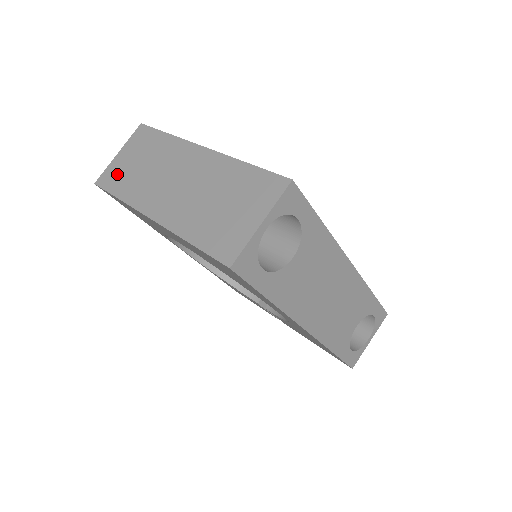
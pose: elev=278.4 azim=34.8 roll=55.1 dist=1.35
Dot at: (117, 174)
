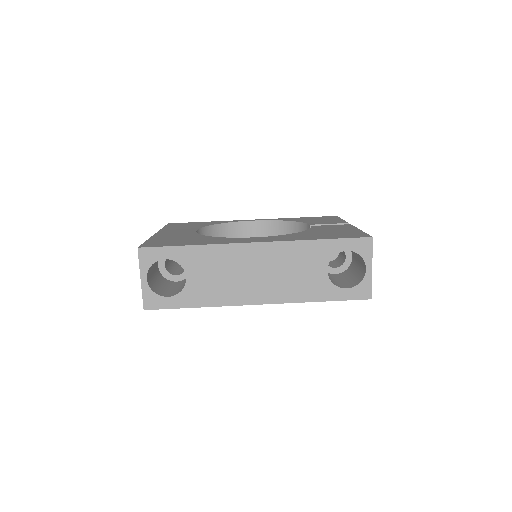
Dot at: occluded
